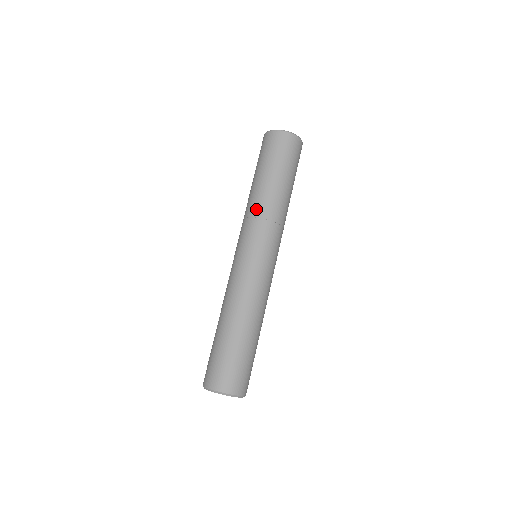
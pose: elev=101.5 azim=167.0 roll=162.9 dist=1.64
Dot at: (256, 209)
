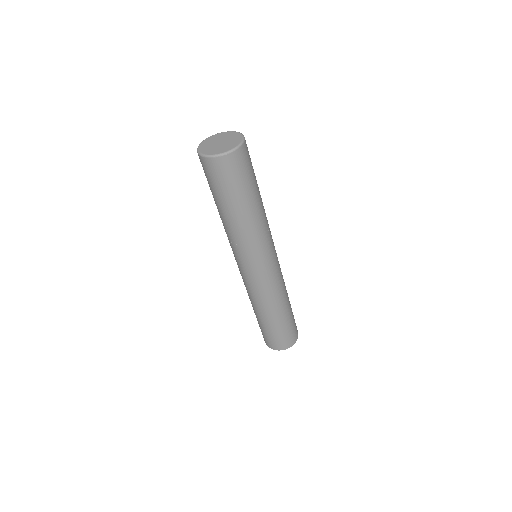
Dot at: (243, 238)
